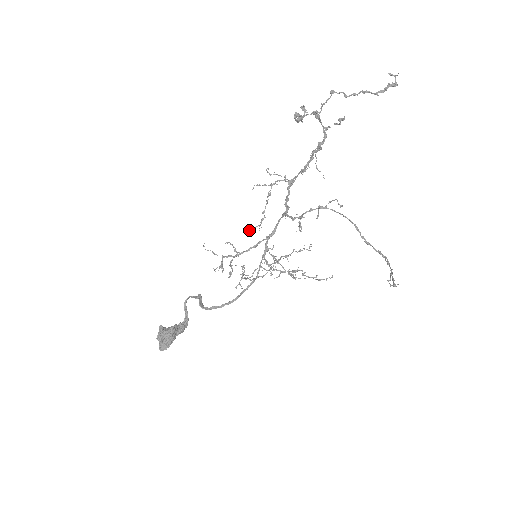
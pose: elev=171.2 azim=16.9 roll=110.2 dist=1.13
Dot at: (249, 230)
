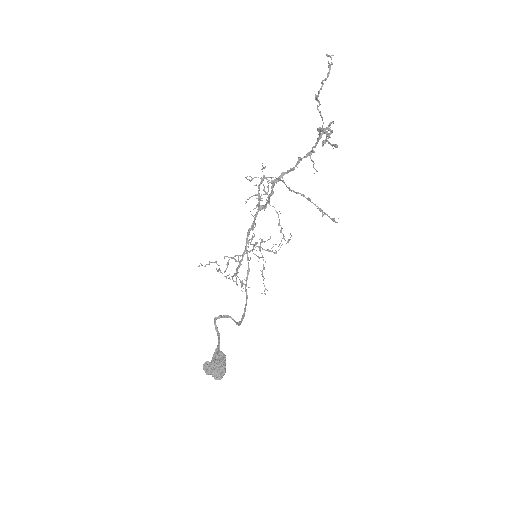
Dot at: occluded
